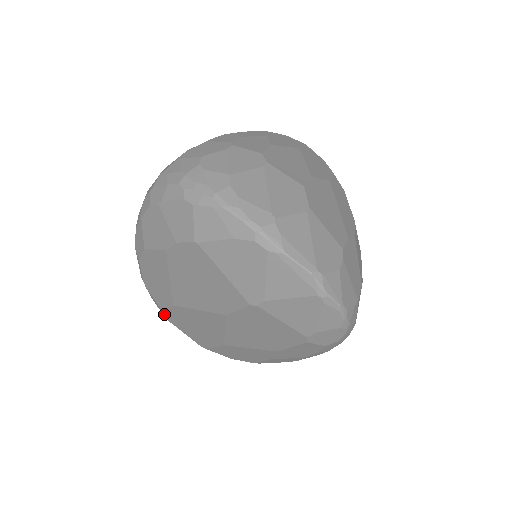
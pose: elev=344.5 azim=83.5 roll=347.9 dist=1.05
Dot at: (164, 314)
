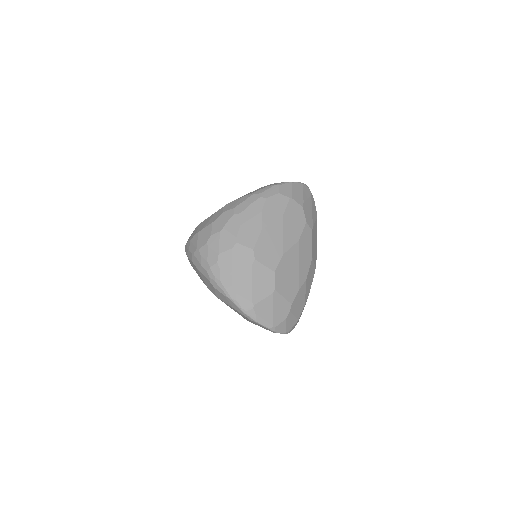
Dot at: occluded
